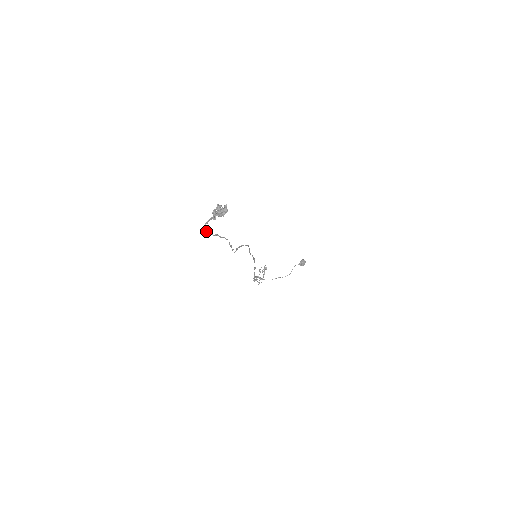
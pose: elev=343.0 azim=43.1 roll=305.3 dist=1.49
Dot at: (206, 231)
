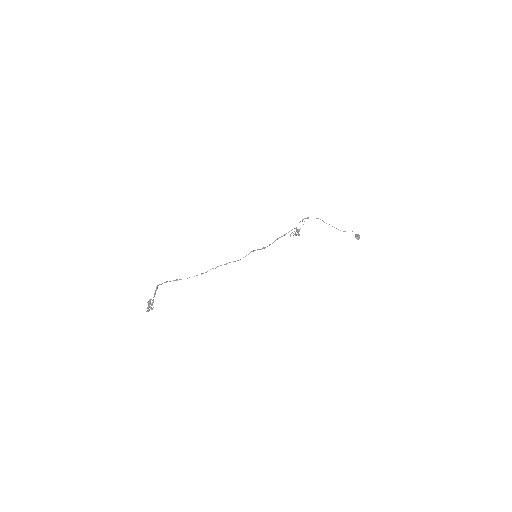
Dot at: occluded
